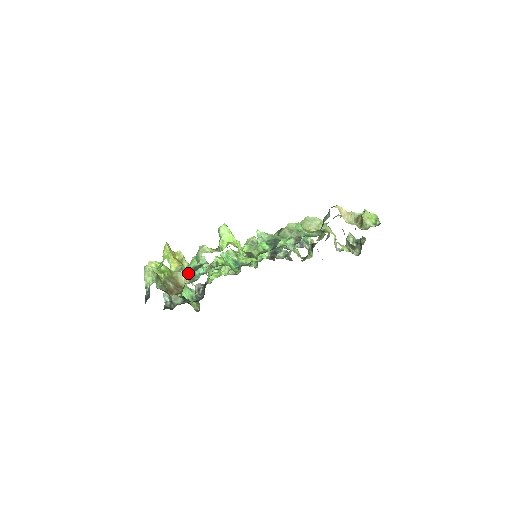
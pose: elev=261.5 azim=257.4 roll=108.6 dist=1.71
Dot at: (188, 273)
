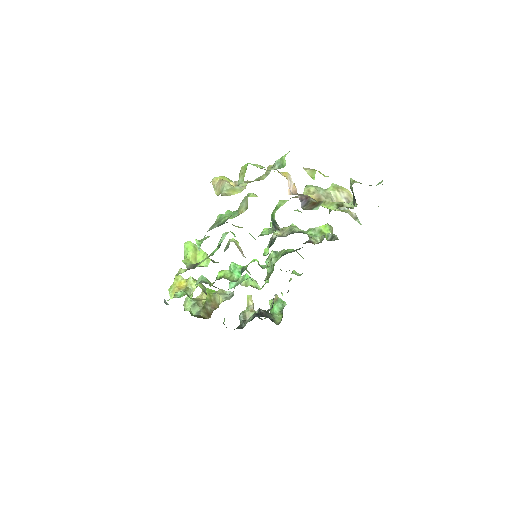
Dot at: (192, 296)
